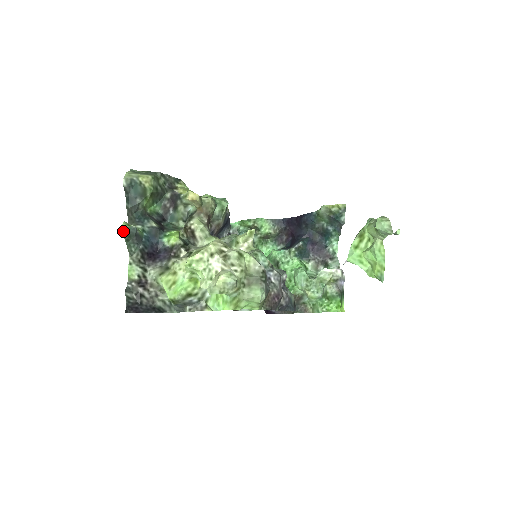
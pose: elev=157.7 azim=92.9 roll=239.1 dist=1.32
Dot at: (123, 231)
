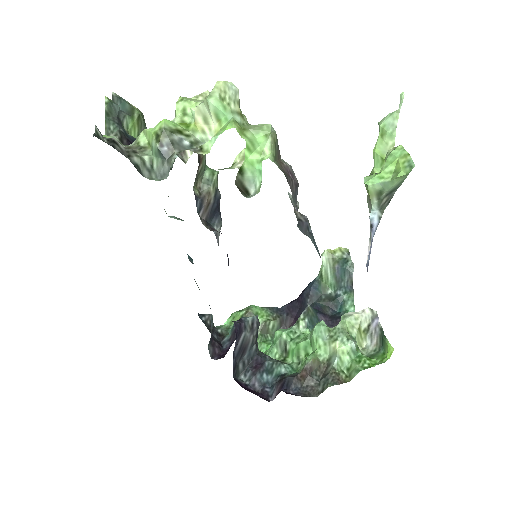
Dot at: (105, 101)
